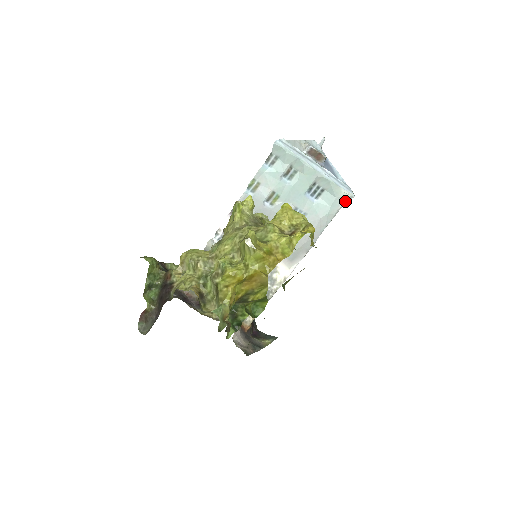
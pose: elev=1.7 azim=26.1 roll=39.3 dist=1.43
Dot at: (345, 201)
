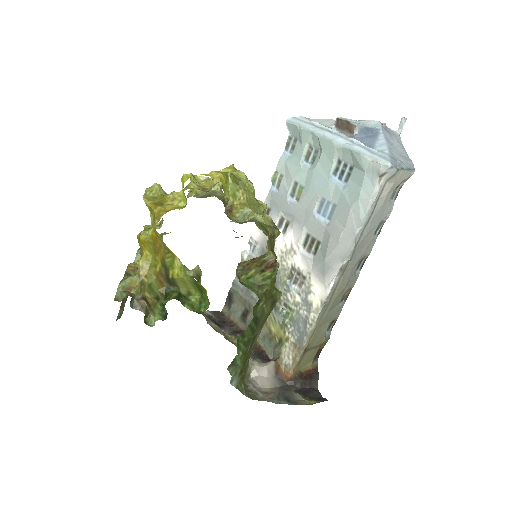
Dot at: (379, 175)
